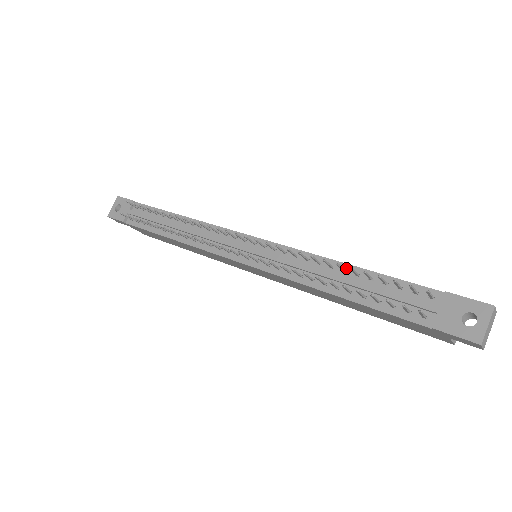
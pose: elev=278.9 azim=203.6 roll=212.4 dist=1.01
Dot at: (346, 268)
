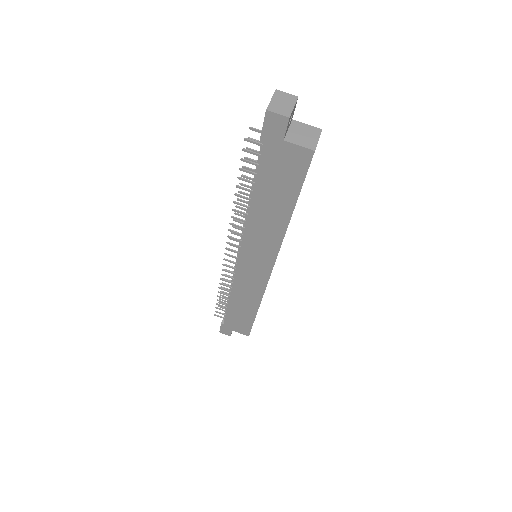
Dot at: occluded
